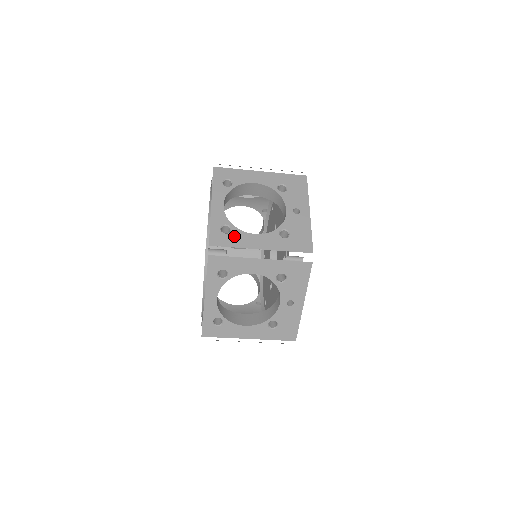
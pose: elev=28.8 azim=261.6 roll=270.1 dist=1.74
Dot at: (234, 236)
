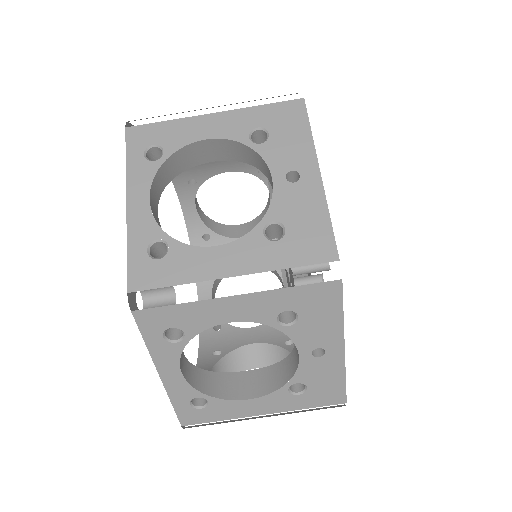
Dot at: (174, 261)
